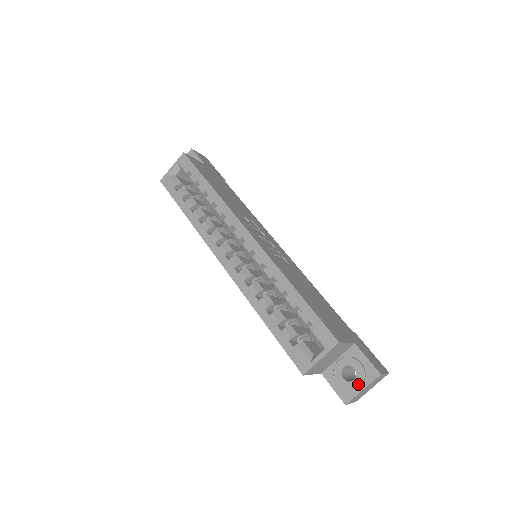
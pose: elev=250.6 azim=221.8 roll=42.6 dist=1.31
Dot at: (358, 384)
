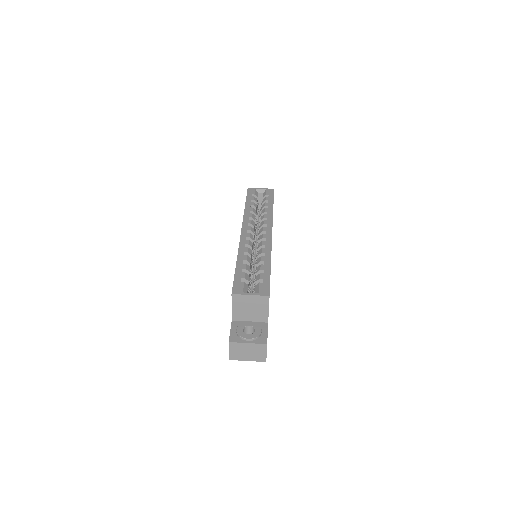
Dot at: (249, 337)
